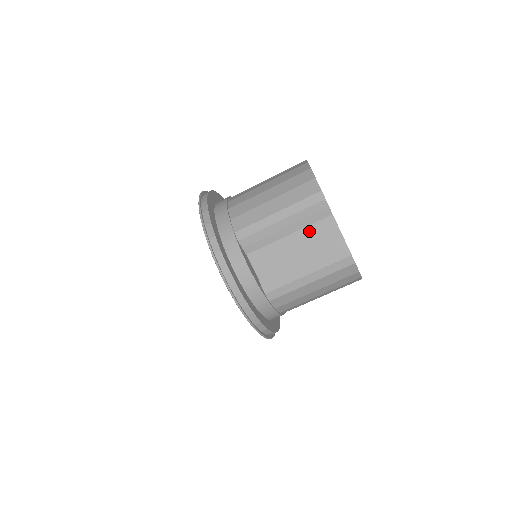
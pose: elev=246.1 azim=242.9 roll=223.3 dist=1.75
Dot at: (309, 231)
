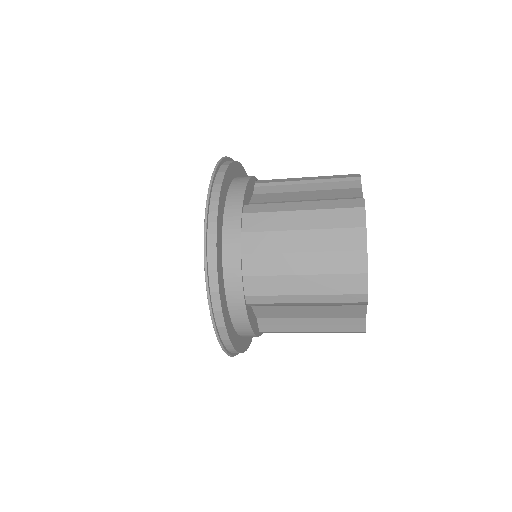
Dot at: (332, 308)
